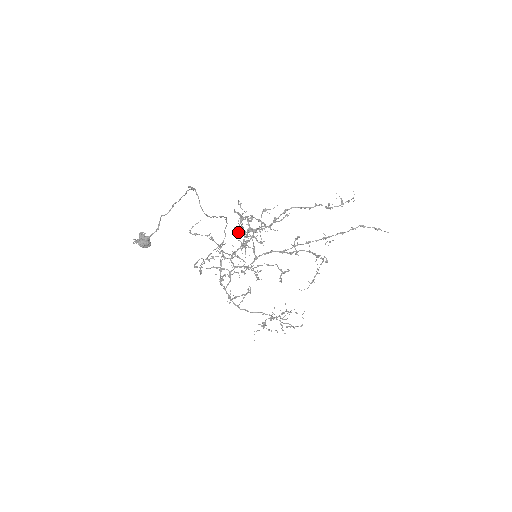
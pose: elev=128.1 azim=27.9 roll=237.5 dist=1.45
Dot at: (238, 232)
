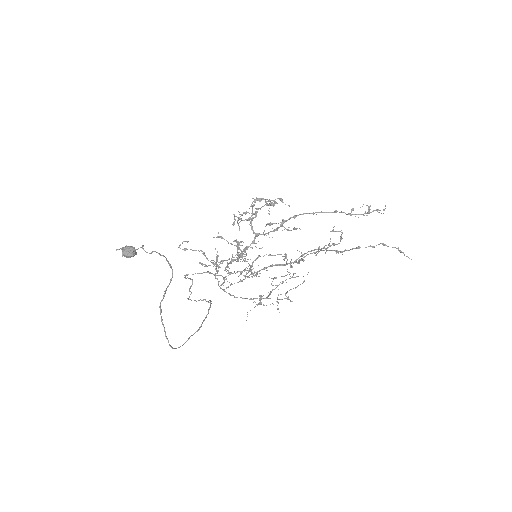
Dot at: occluded
